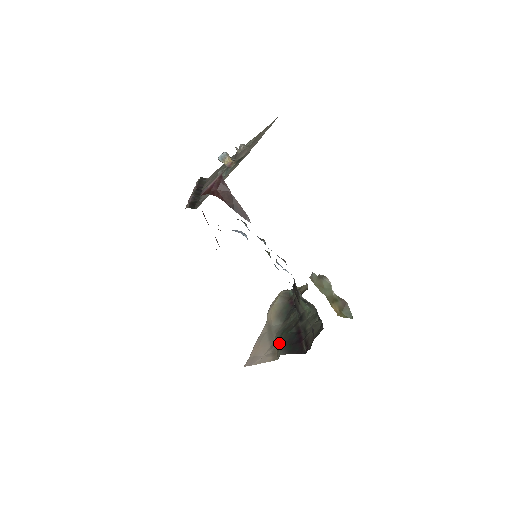
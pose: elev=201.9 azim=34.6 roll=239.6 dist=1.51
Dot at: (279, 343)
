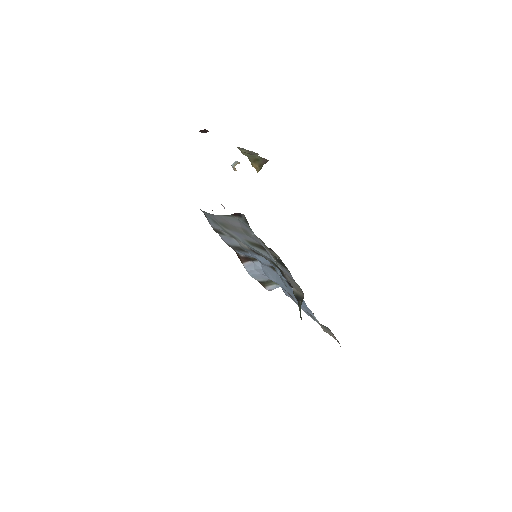
Dot at: occluded
